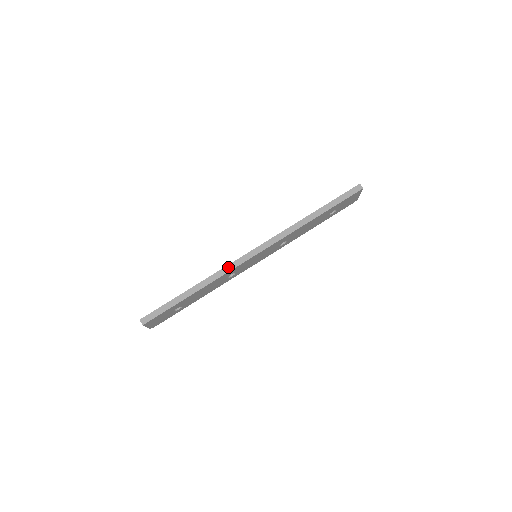
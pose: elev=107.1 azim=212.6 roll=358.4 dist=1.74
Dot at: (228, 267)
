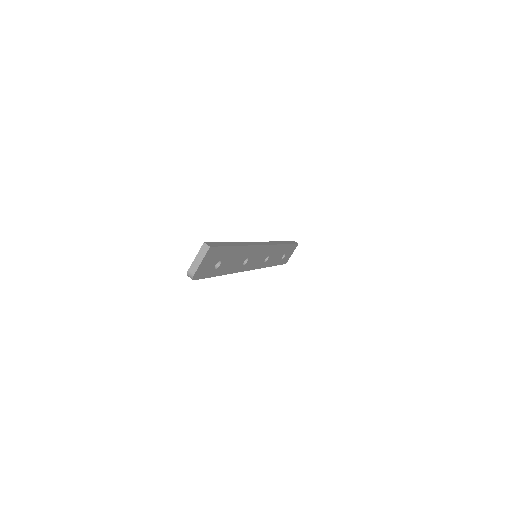
Dot at: (252, 243)
